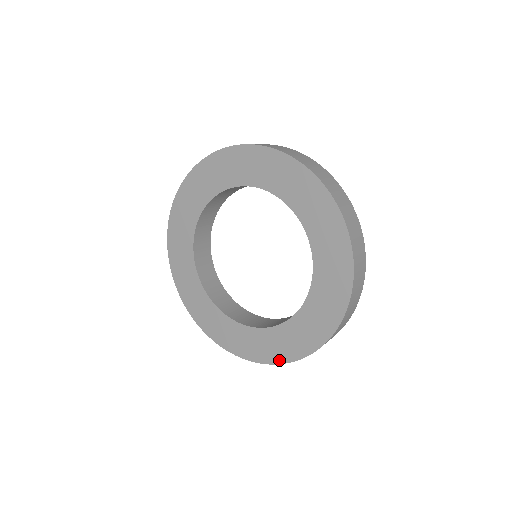
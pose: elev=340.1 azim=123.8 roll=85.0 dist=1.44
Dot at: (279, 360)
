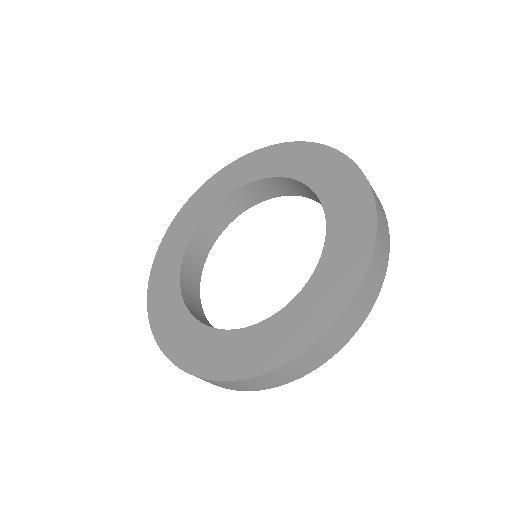
Dot at: (300, 348)
